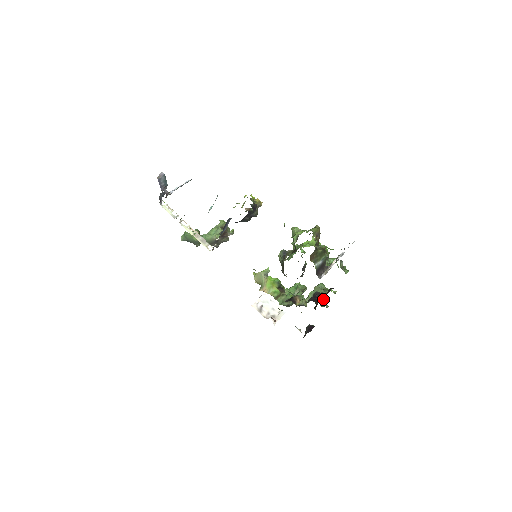
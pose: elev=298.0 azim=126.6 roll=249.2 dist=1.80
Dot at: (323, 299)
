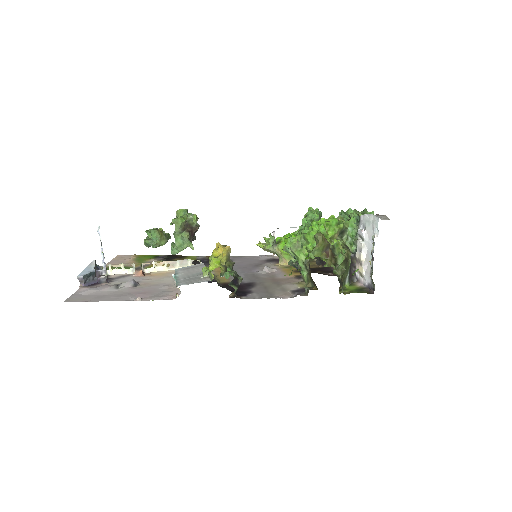
Dot at: occluded
